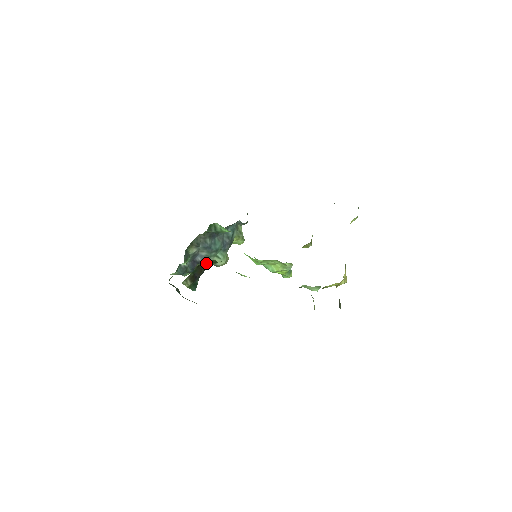
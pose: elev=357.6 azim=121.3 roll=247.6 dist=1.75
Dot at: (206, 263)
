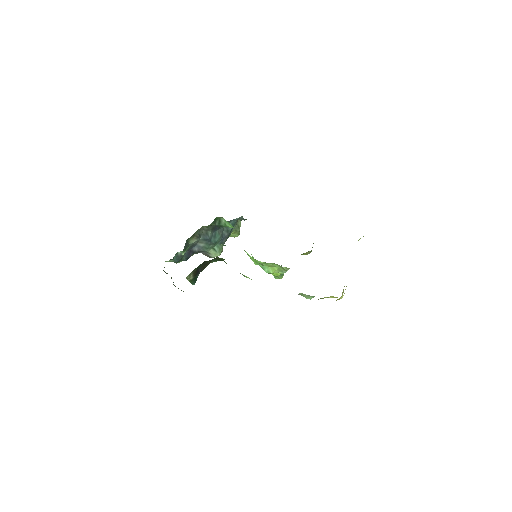
Dot at: occluded
